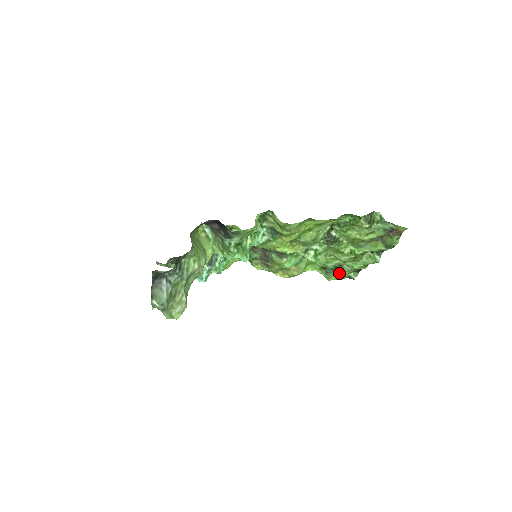
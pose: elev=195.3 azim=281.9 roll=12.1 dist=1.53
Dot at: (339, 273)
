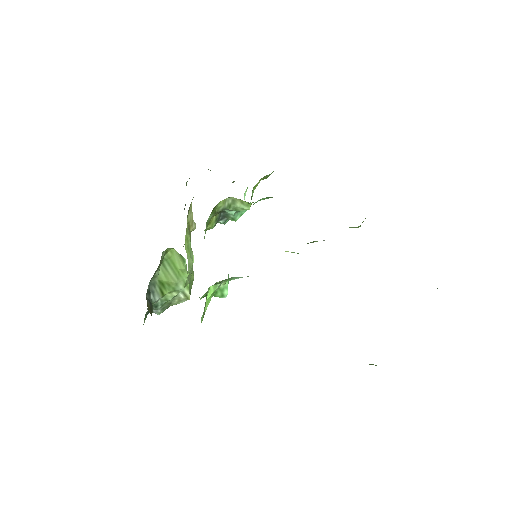
Dot at: occluded
